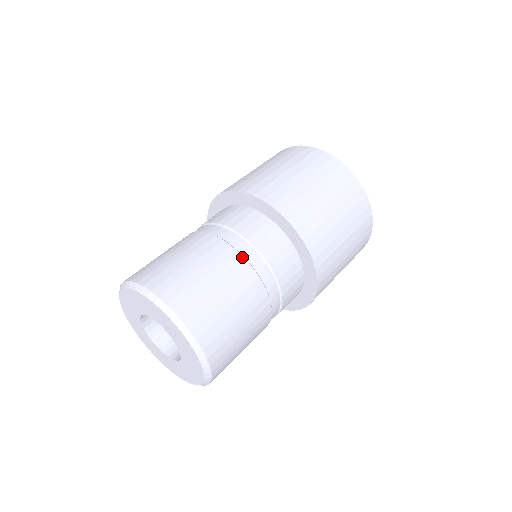
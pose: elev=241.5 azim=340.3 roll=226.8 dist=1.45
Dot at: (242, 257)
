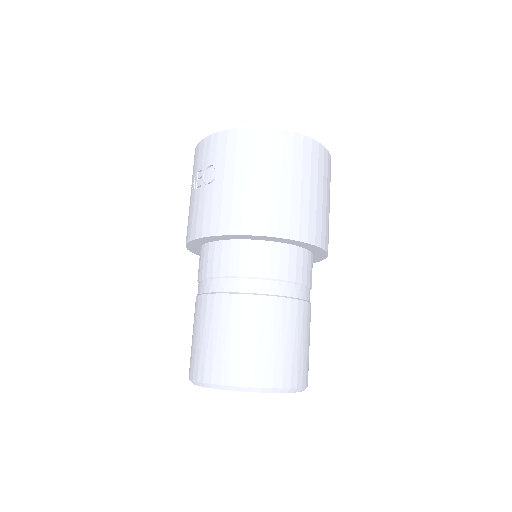
Dot at: occluded
